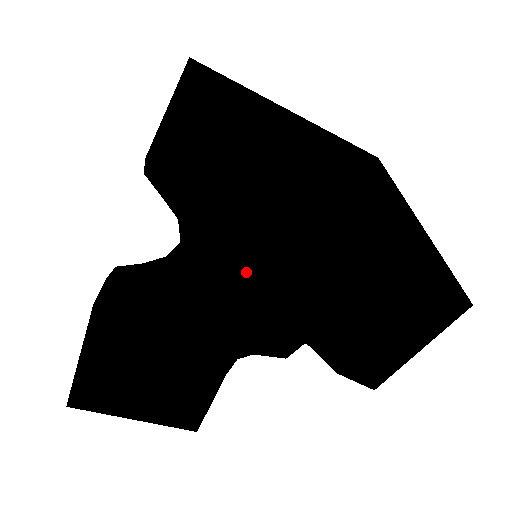
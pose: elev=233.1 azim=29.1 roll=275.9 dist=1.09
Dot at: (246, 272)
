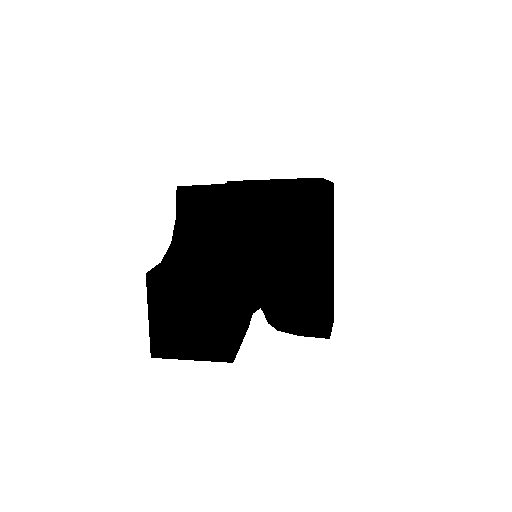
Dot at: (271, 305)
